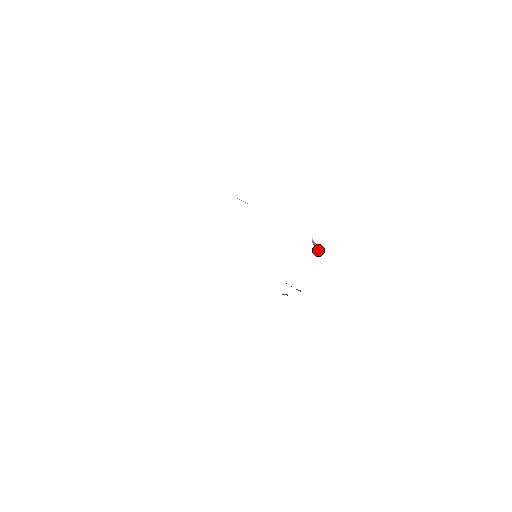
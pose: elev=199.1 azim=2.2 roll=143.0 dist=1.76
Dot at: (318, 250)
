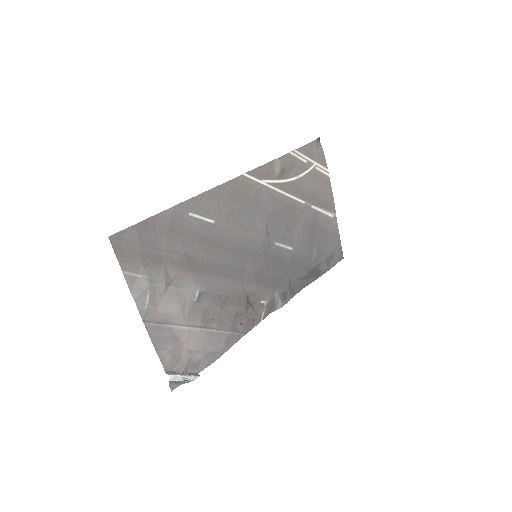
Dot at: (181, 382)
